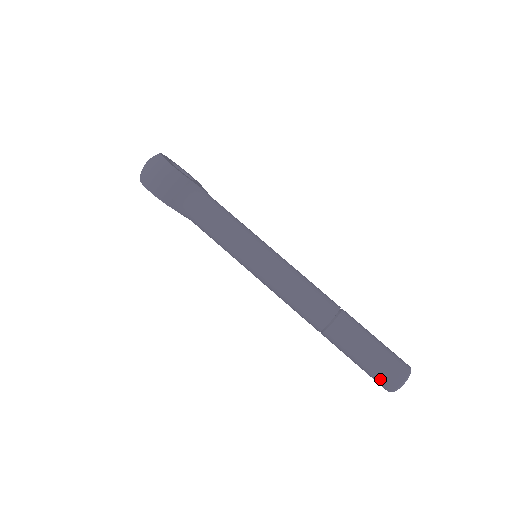
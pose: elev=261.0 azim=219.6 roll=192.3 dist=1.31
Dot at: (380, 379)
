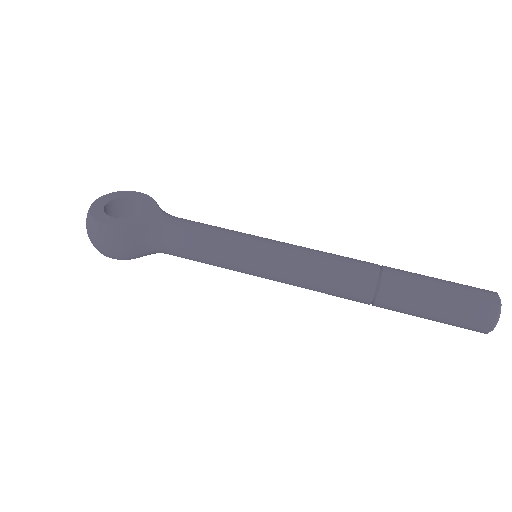
Dot at: (464, 328)
